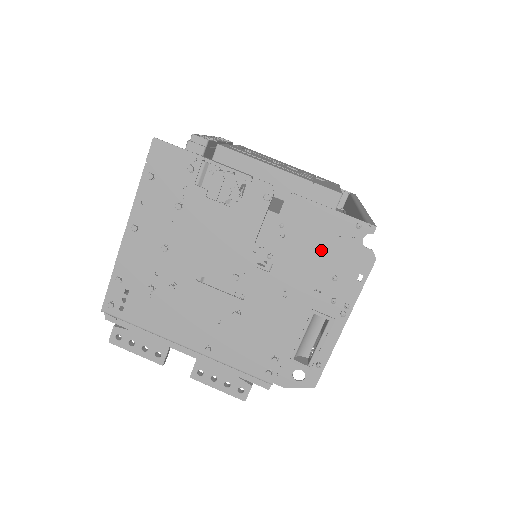
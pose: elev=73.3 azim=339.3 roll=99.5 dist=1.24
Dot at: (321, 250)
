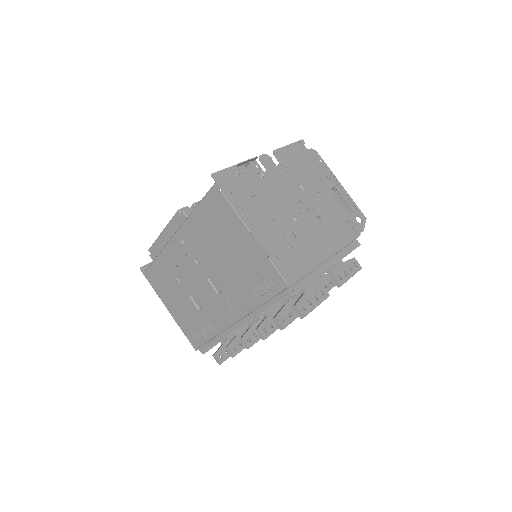
Dot at: (304, 163)
